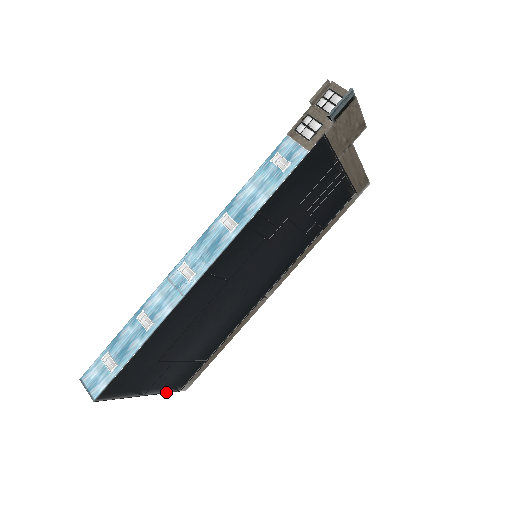
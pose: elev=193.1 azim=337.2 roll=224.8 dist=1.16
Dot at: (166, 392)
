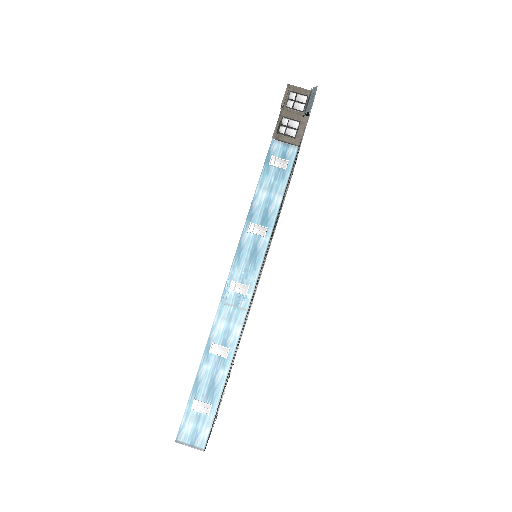
Dot at: (215, 420)
